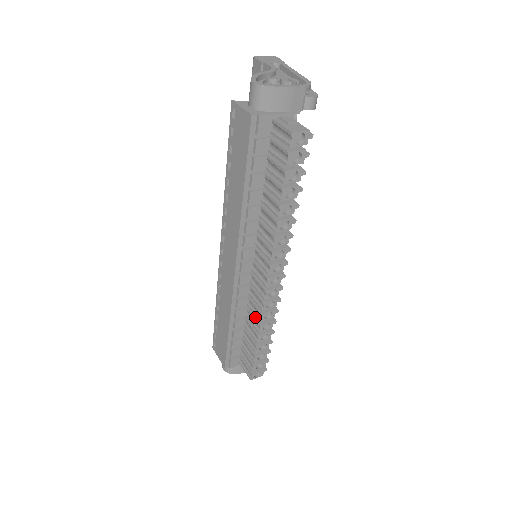
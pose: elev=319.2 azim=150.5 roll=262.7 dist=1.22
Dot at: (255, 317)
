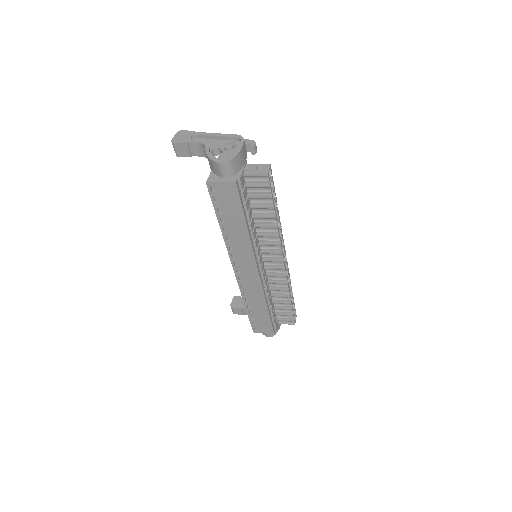
Dot at: (281, 289)
